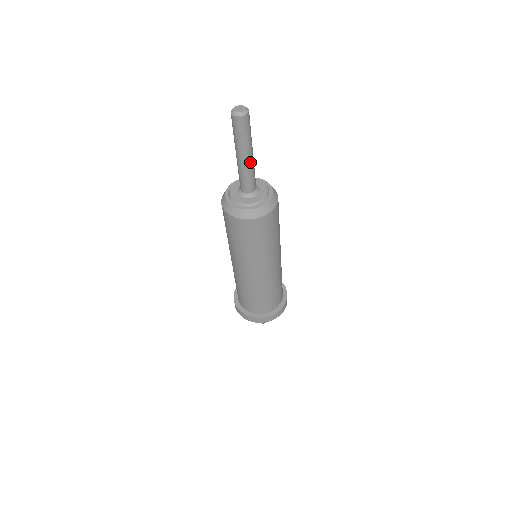
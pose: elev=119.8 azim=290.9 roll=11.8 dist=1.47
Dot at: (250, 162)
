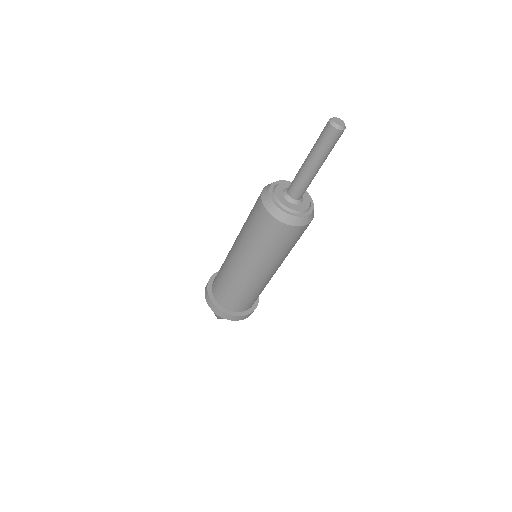
Dot at: (312, 172)
